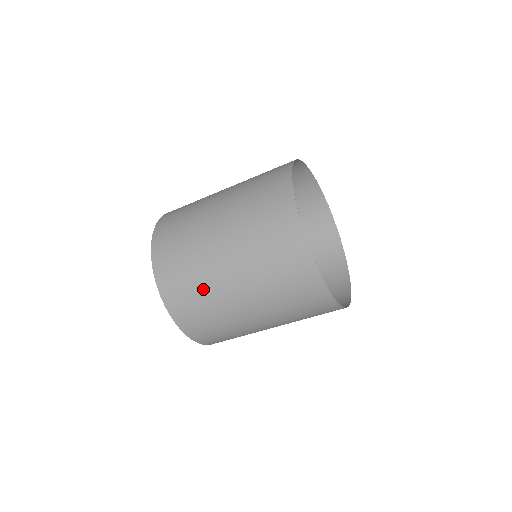
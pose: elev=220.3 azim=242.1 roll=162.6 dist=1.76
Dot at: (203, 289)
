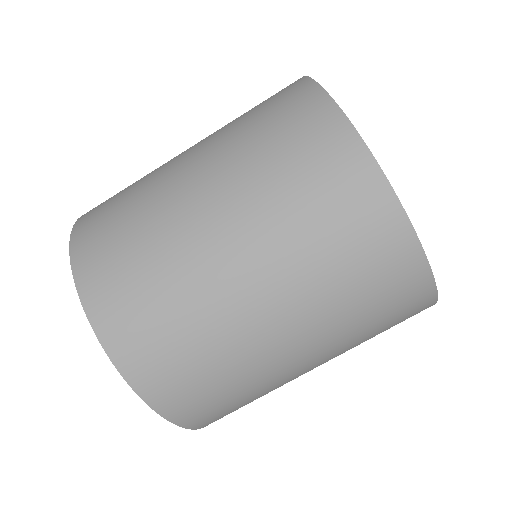
Dot at: occluded
